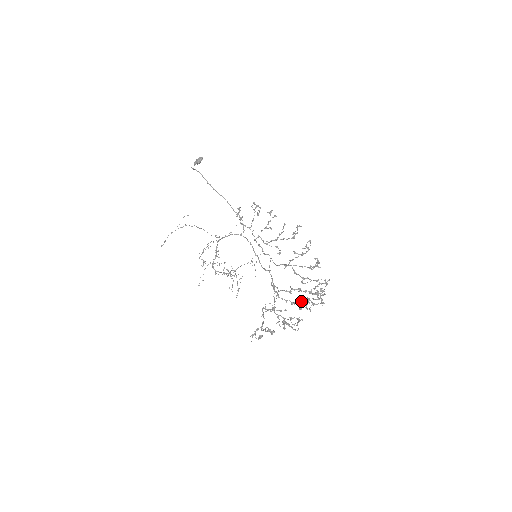
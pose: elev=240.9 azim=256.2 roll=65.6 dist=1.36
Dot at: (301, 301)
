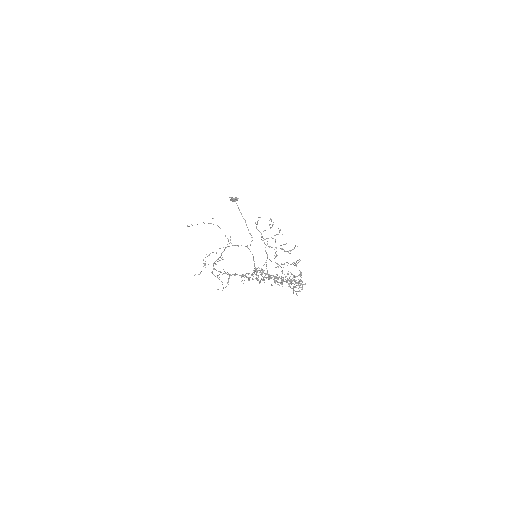
Dot at: occluded
